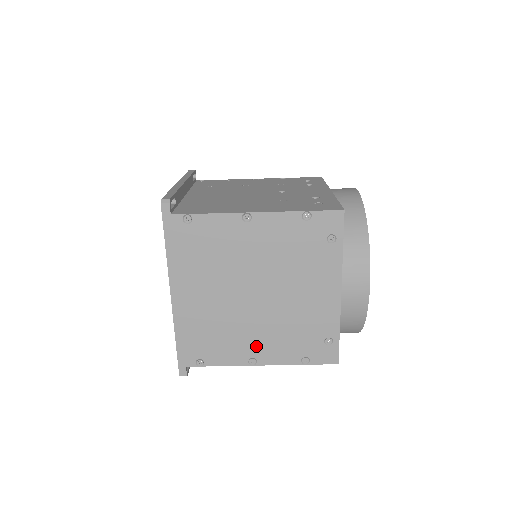
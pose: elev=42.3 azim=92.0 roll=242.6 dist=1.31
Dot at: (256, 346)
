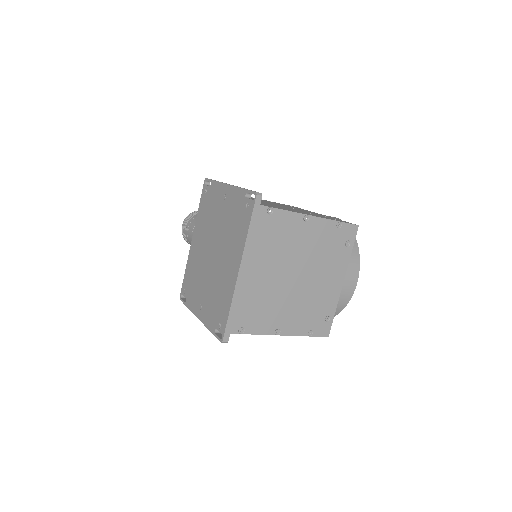
Dot at: (283, 319)
